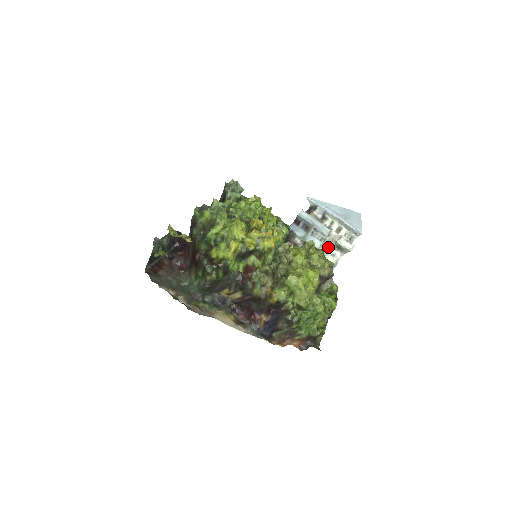
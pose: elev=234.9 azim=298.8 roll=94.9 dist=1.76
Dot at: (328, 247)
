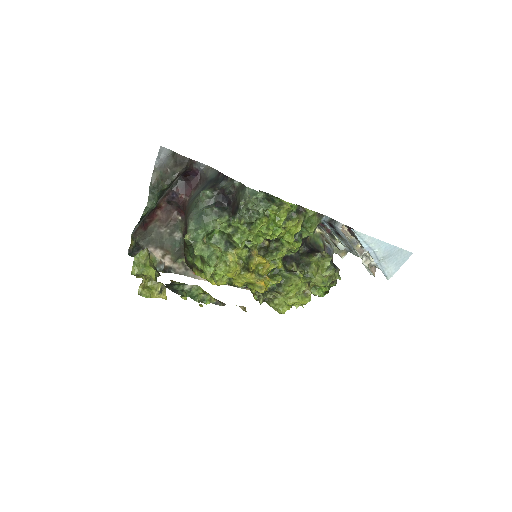
Dot at: occluded
